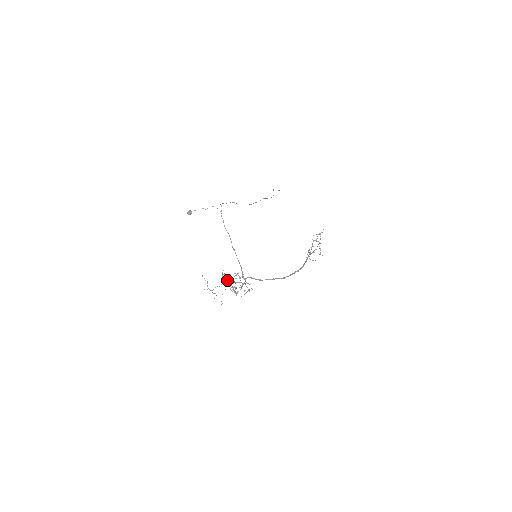
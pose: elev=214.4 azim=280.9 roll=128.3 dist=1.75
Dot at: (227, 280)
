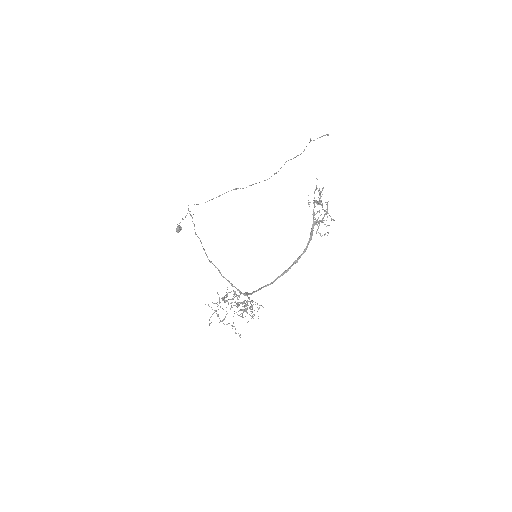
Dot at: (220, 306)
